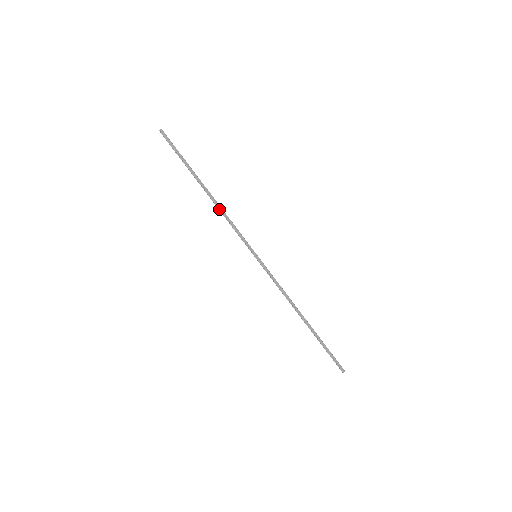
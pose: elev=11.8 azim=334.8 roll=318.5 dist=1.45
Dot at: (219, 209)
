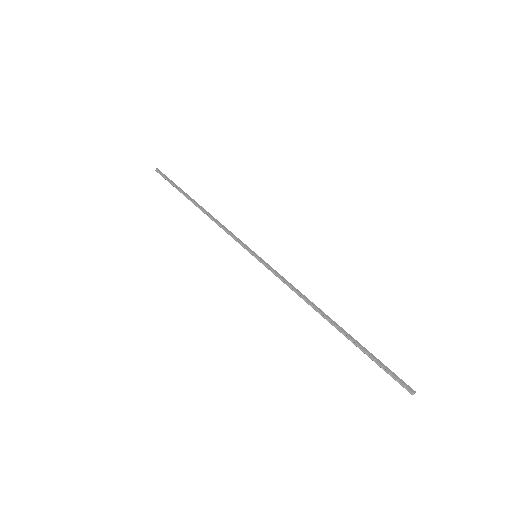
Dot at: (211, 219)
